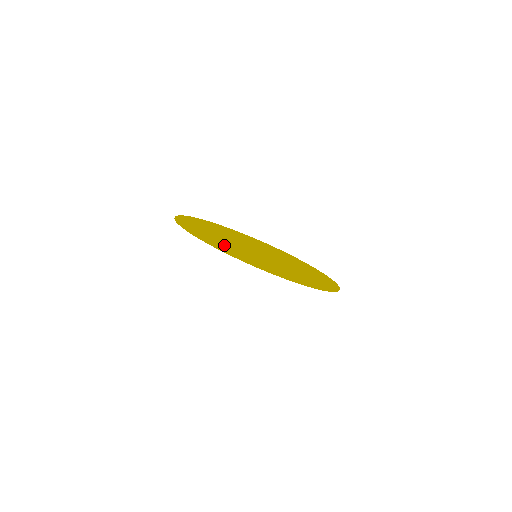
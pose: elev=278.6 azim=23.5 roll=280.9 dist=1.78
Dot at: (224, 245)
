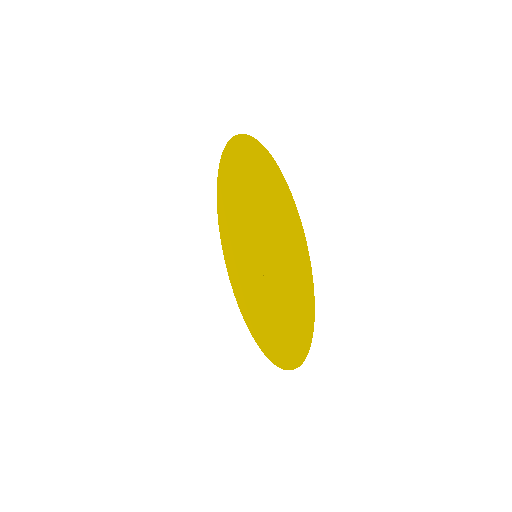
Dot at: (247, 282)
